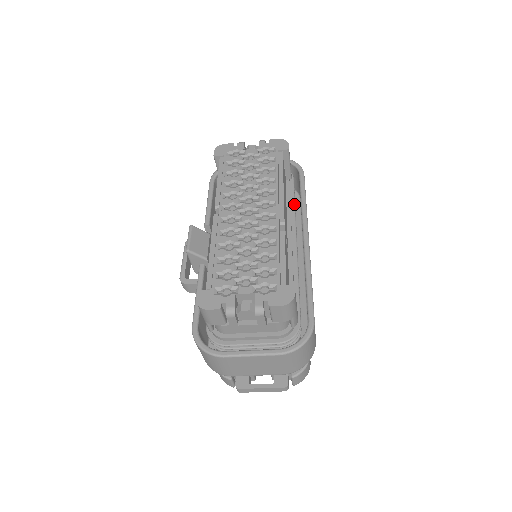
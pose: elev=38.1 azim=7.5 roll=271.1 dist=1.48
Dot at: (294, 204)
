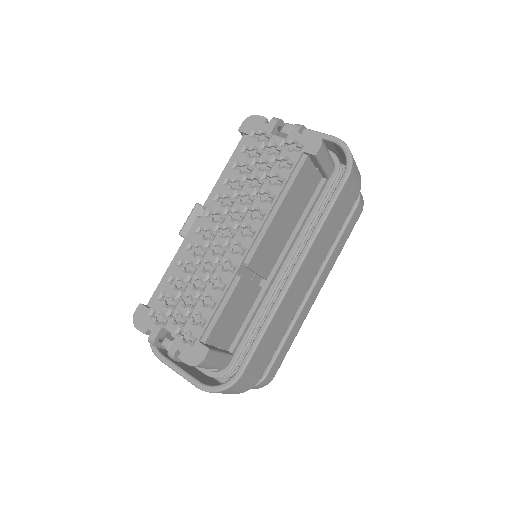
Dot at: (313, 216)
